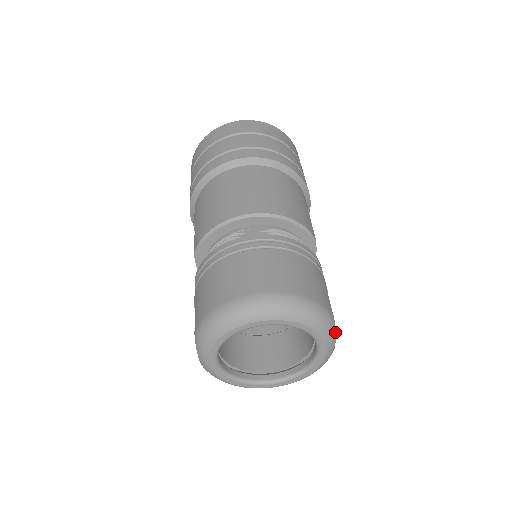
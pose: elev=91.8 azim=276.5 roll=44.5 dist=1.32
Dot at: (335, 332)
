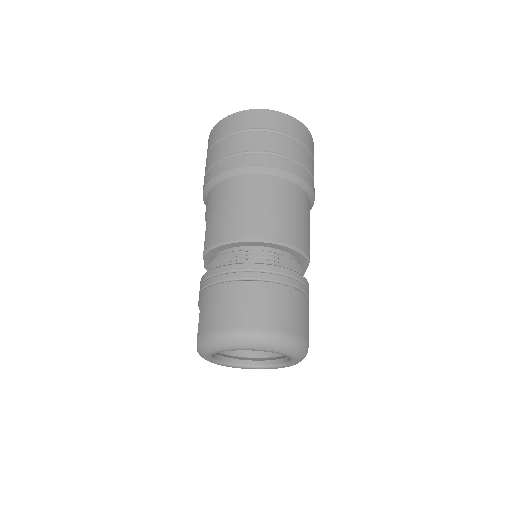
Dot at: occluded
